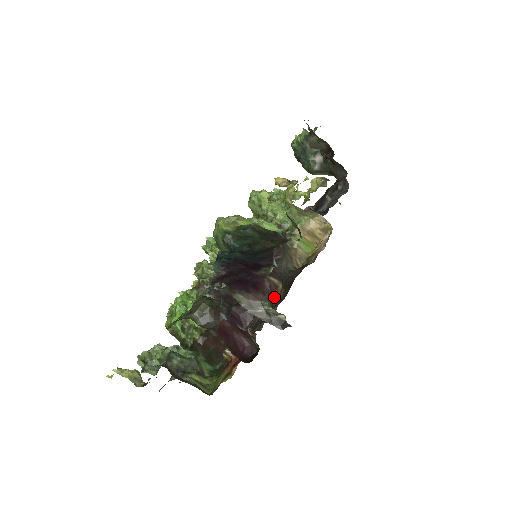
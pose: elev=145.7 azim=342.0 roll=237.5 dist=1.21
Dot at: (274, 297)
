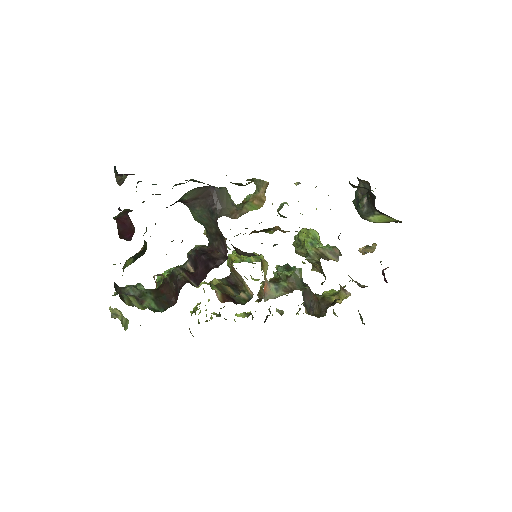
Dot at: occluded
